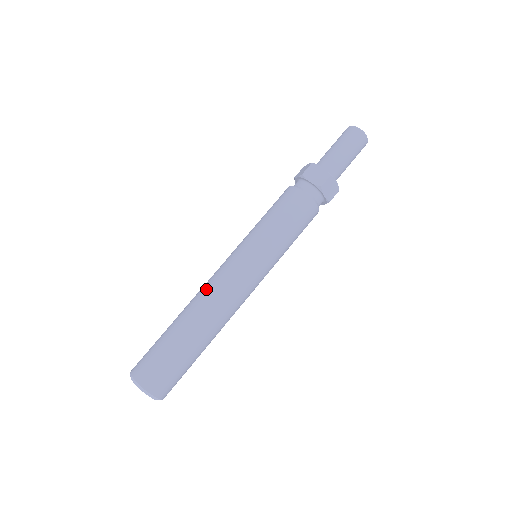
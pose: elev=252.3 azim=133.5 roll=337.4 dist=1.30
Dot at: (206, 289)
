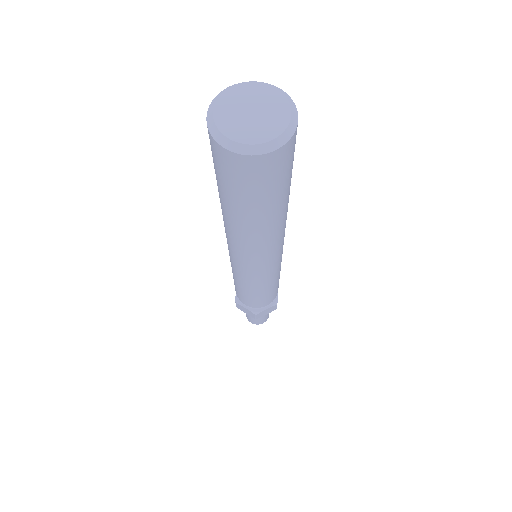
Dot at: occluded
